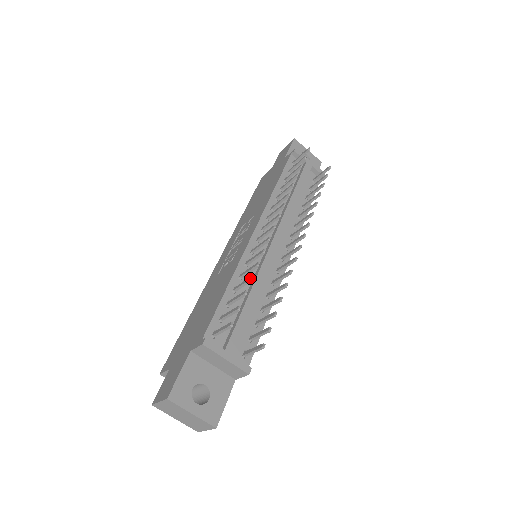
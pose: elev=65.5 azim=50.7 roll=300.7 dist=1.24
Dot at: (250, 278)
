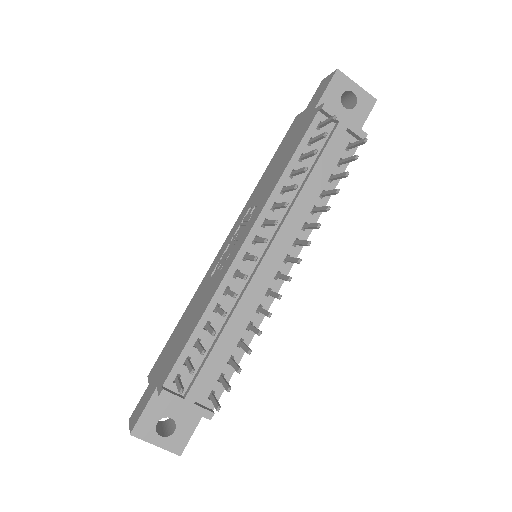
Dot at: (211, 333)
